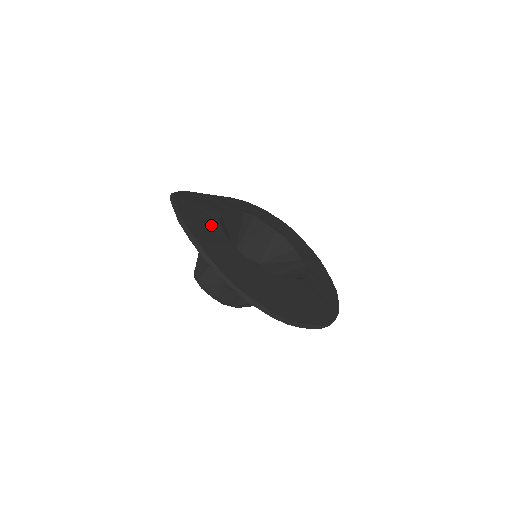
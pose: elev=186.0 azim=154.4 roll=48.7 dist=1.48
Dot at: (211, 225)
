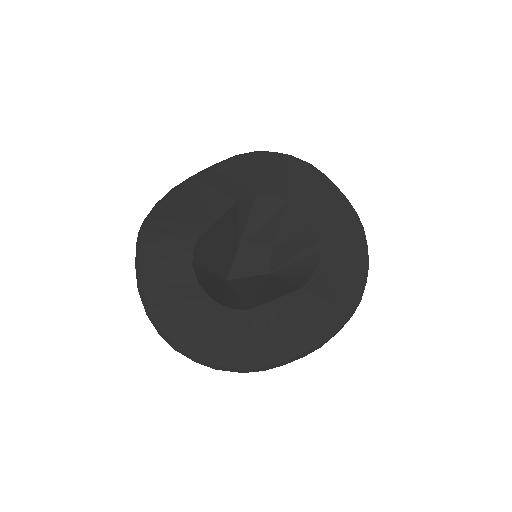
Dot at: (178, 272)
